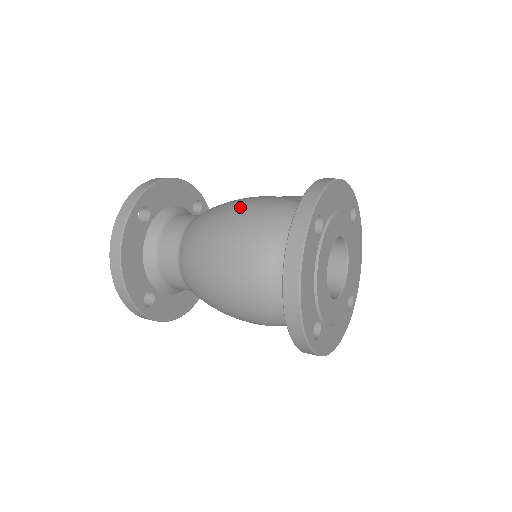
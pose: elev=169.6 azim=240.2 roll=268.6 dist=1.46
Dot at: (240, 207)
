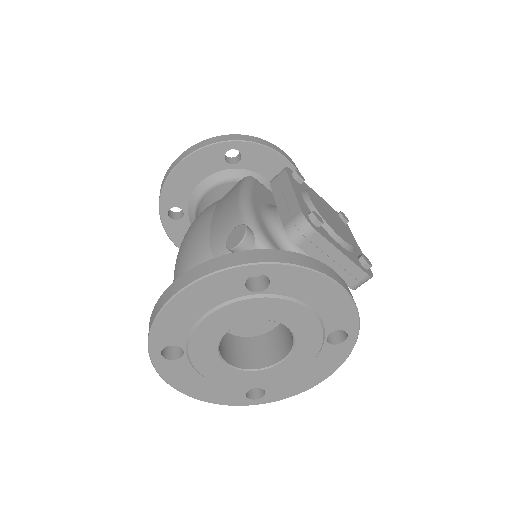
Dot at: (175, 264)
